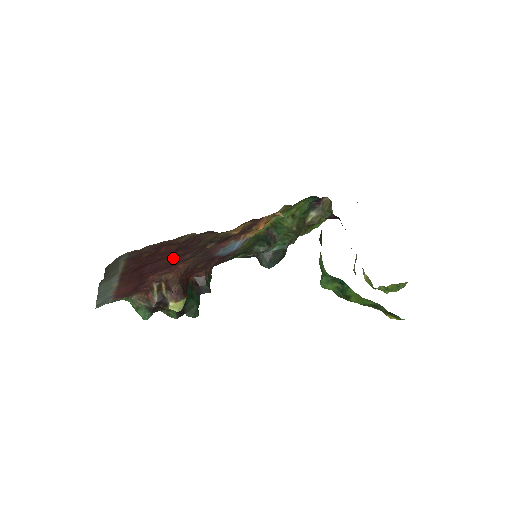
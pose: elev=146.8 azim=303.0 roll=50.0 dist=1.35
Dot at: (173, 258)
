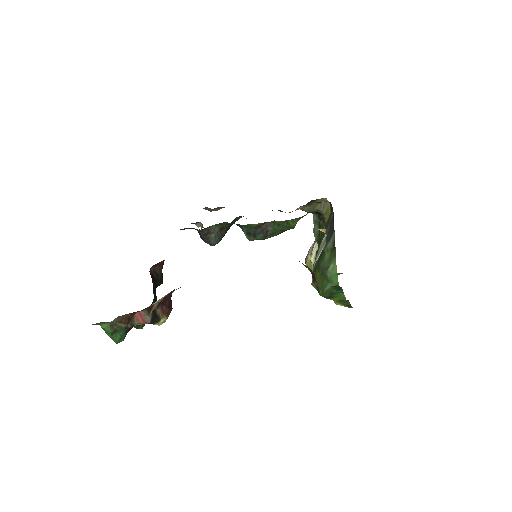
Dot at: occluded
